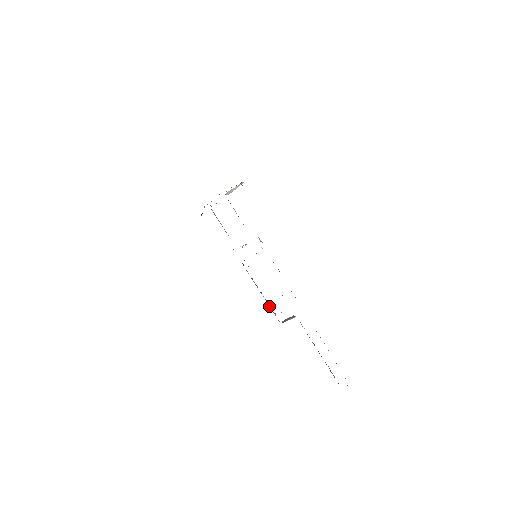
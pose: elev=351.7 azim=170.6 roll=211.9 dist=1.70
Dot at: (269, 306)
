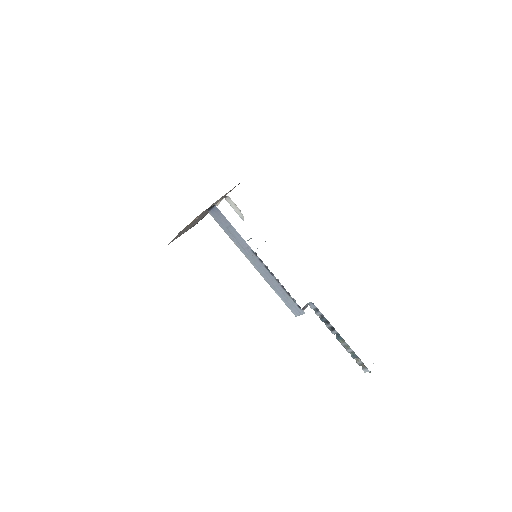
Dot at: (287, 293)
